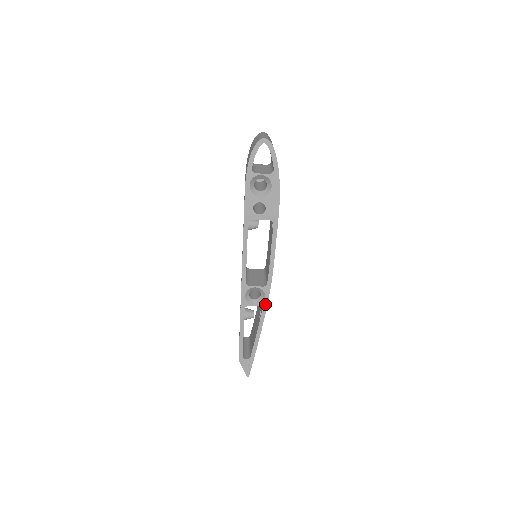
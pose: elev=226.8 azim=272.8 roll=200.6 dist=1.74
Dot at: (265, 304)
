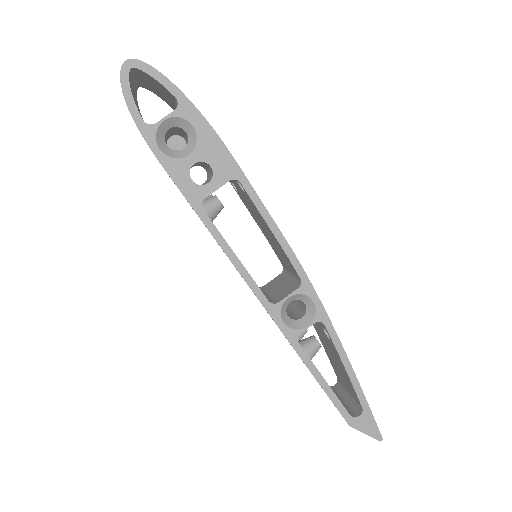
Dot at: (321, 312)
